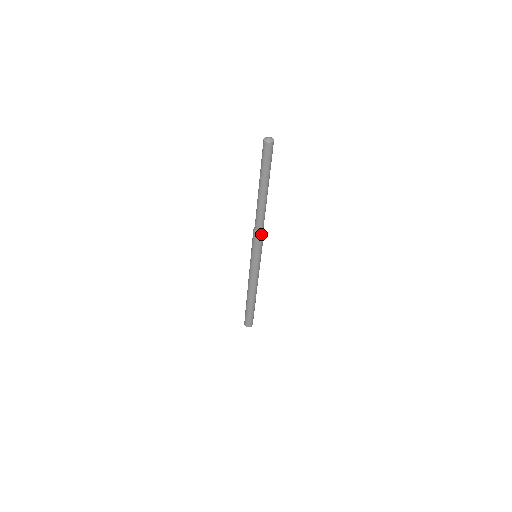
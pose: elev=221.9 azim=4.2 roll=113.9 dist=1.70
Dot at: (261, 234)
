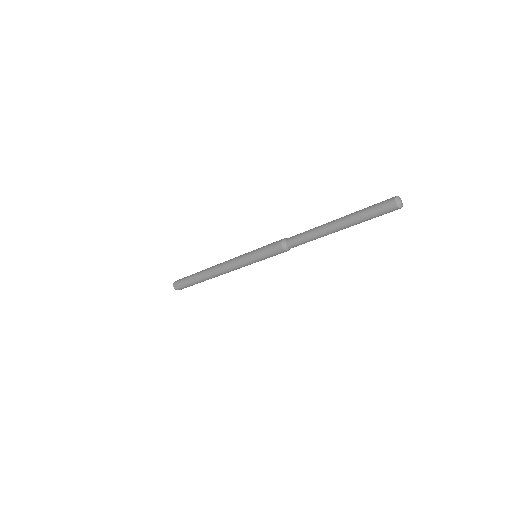
Dot at: (288, 250)
